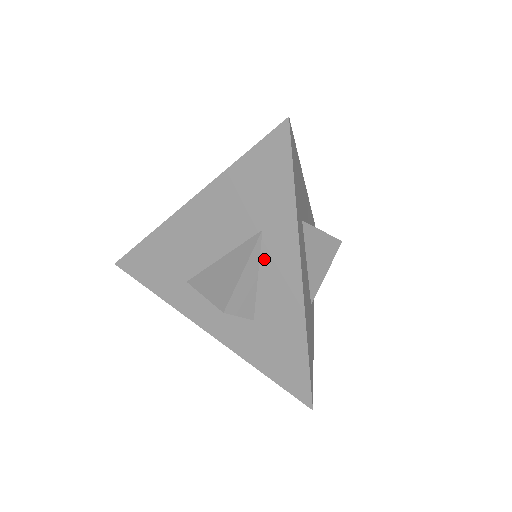
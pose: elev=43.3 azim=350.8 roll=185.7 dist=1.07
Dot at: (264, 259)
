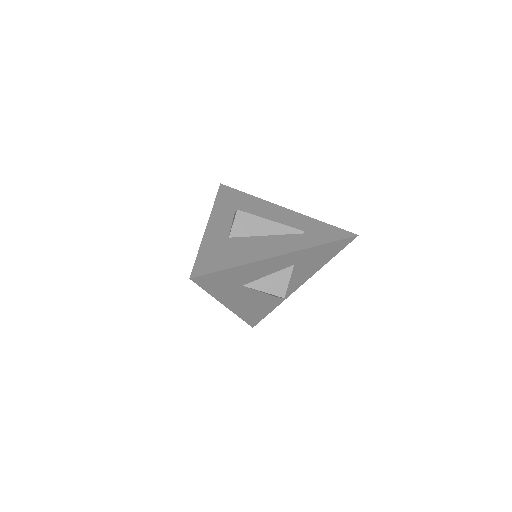
Dot at: occluded
